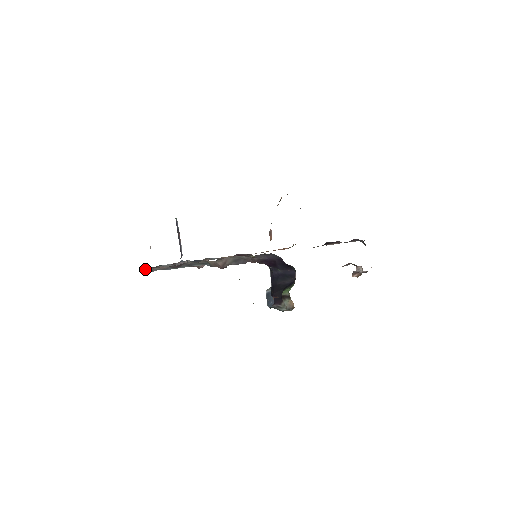
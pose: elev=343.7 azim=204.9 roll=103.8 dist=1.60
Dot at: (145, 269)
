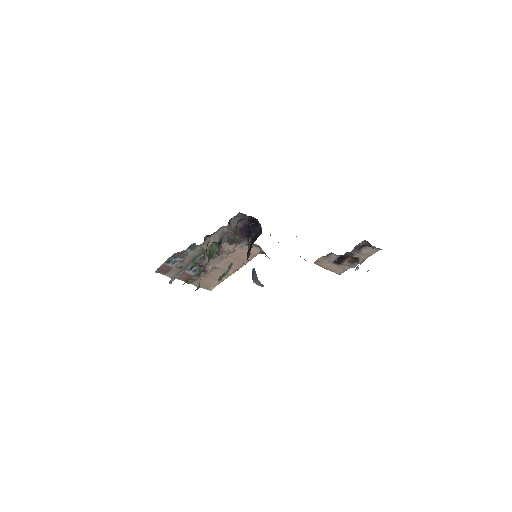
Dot at: (161, 271)
